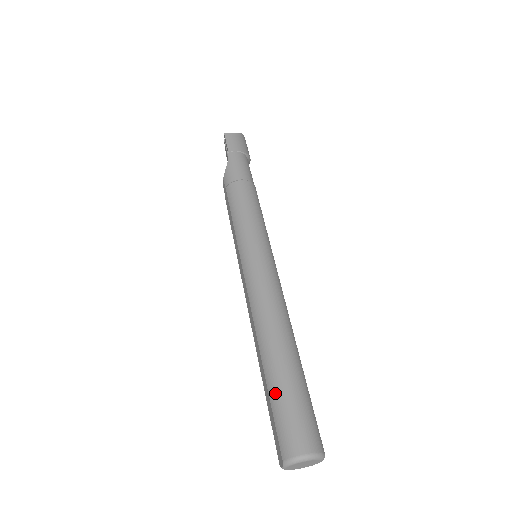
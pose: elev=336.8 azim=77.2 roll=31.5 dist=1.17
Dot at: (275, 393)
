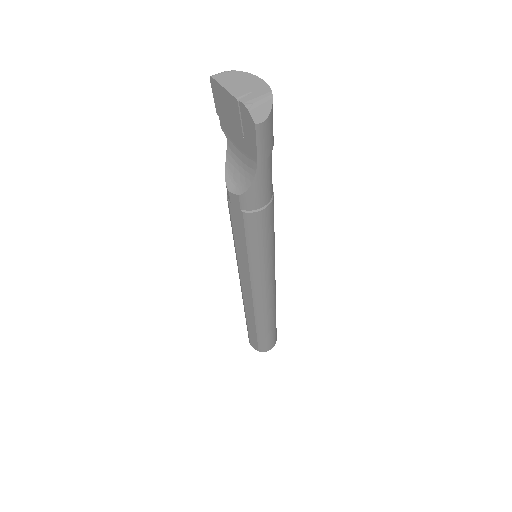
Dot at: (263, 337)
